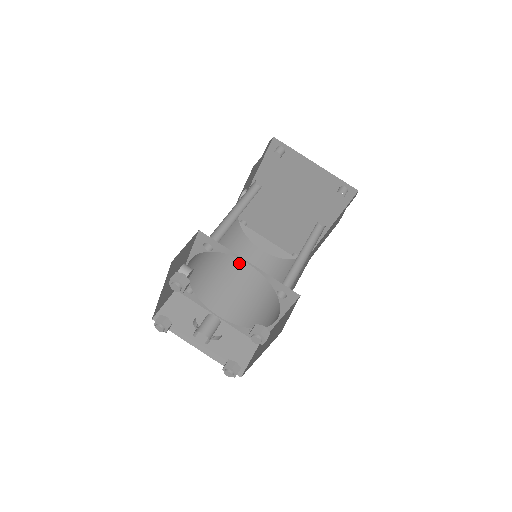
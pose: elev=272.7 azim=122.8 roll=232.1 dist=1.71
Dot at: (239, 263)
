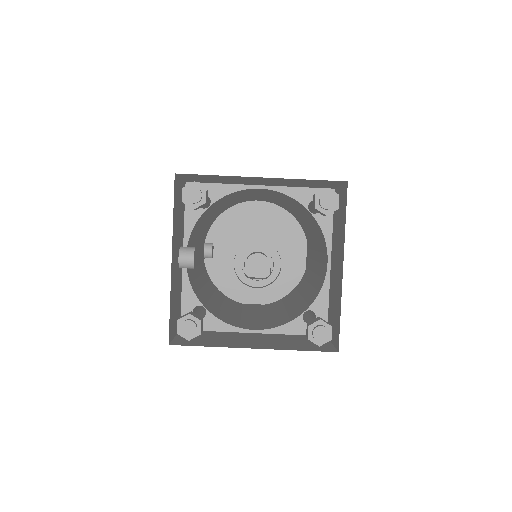
Dot at: (238, 309)
